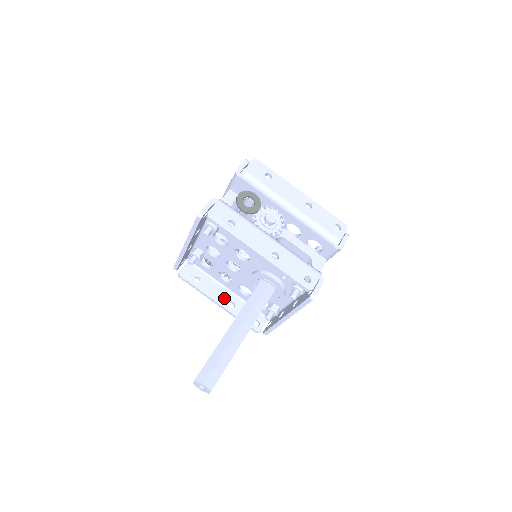
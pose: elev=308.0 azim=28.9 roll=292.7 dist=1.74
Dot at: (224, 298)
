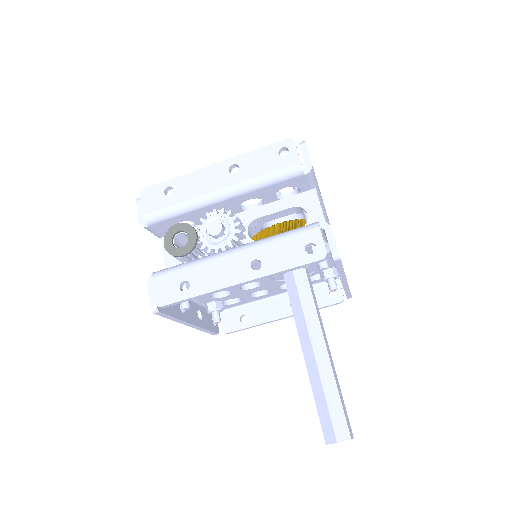
Dot at: (281, 307)
